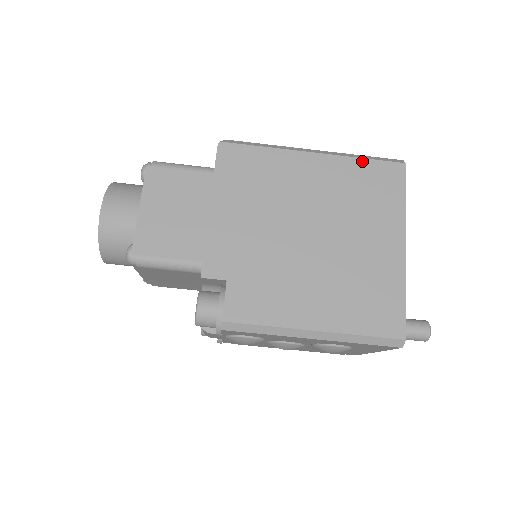
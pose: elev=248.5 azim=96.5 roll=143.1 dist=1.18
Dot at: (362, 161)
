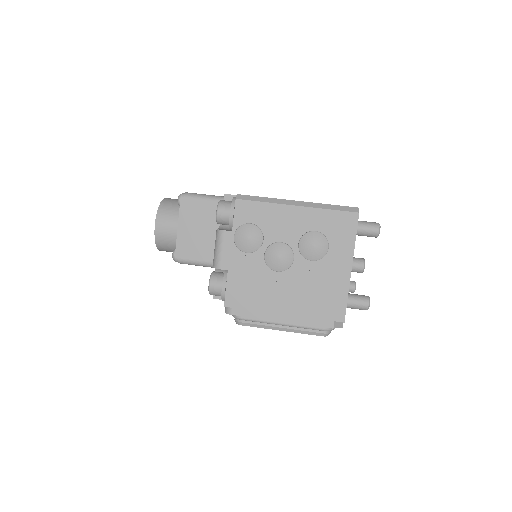
Dot at: occluded
